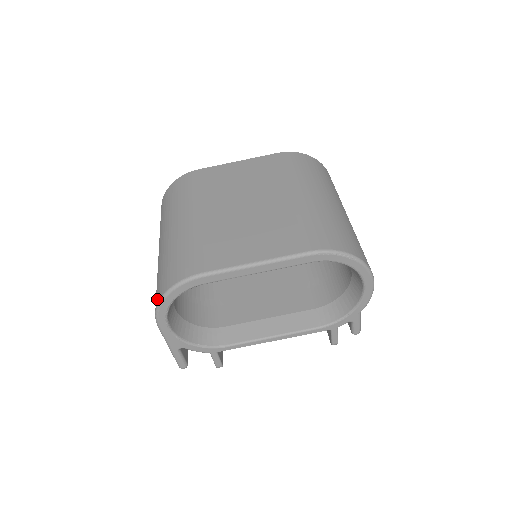
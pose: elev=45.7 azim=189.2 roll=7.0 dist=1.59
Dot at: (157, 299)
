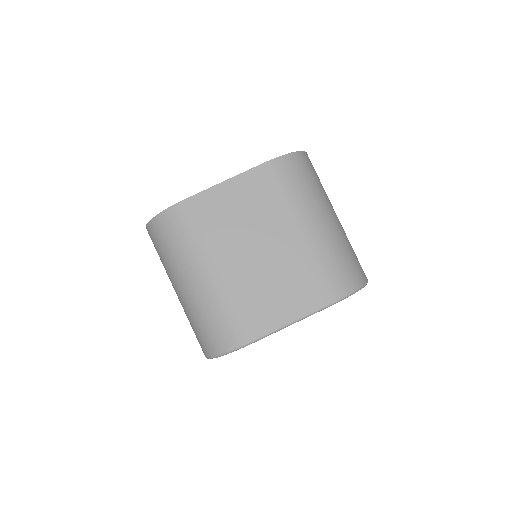
Dot at: (208, 352)
